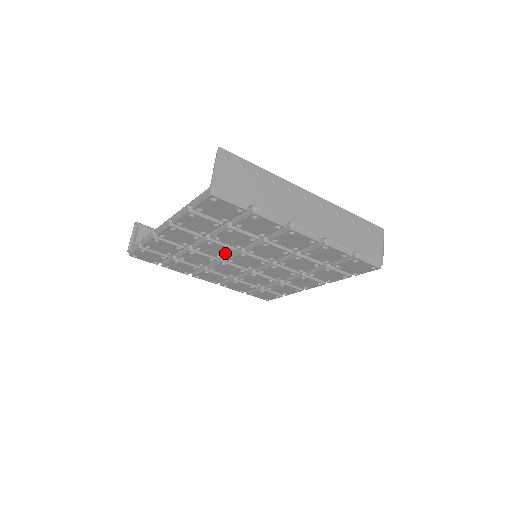
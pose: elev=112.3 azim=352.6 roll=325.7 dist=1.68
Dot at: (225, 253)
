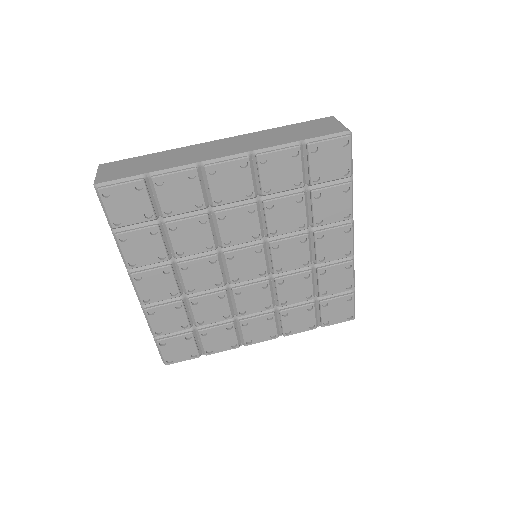
Dot at: (215, 271)
